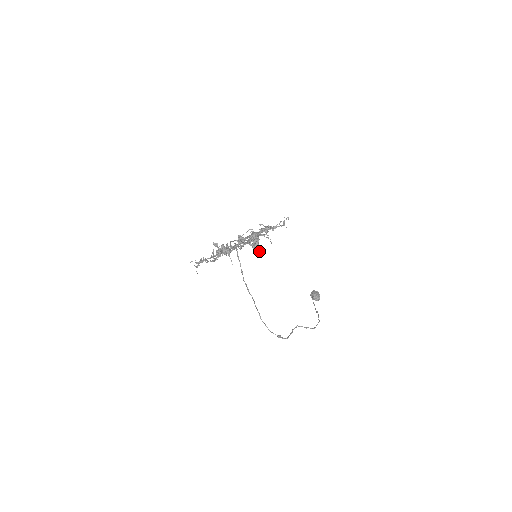
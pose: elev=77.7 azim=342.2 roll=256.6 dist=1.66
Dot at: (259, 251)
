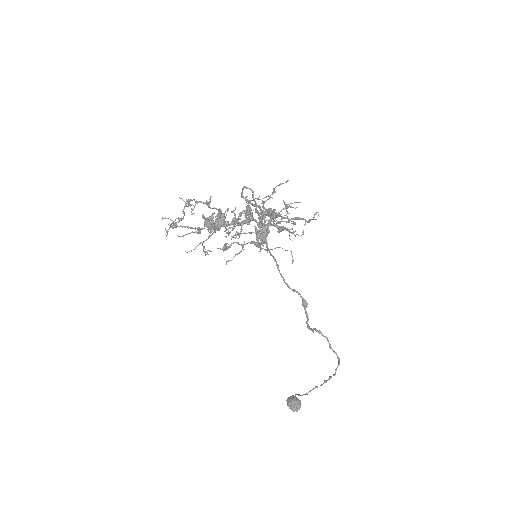
Dot at: occluded
